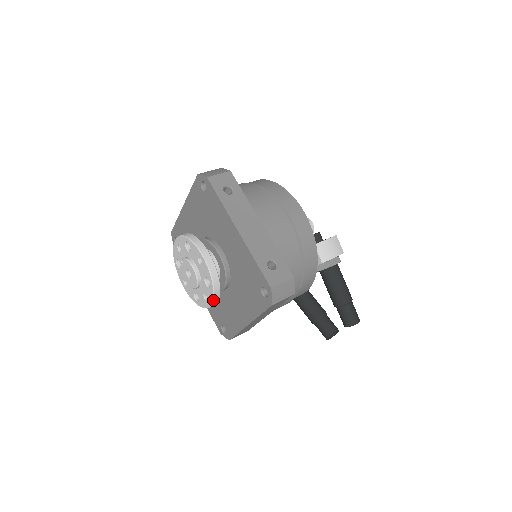
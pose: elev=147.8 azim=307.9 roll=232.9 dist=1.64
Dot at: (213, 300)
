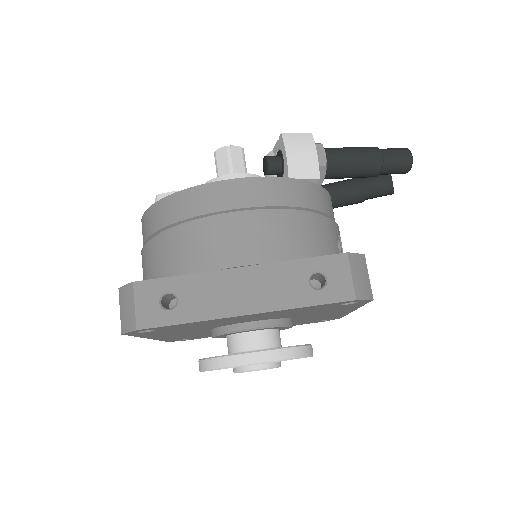
Dot at: (311, 356)
